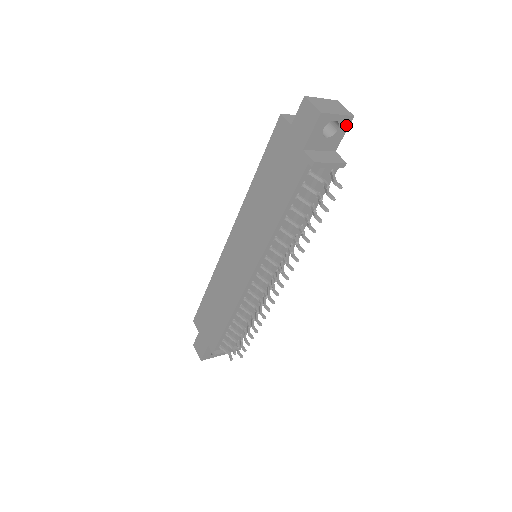
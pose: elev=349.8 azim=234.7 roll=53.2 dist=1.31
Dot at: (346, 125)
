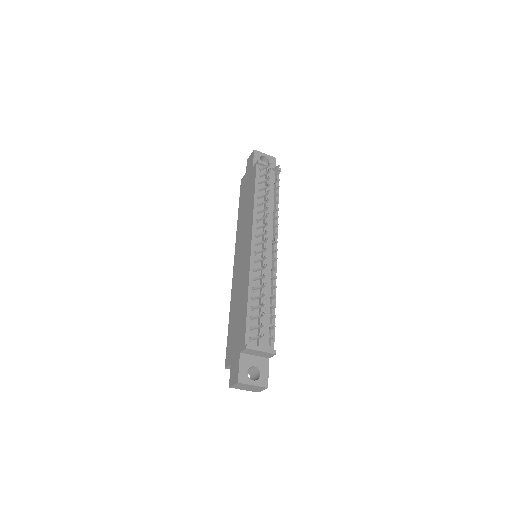
Dot at: (274, 162)
